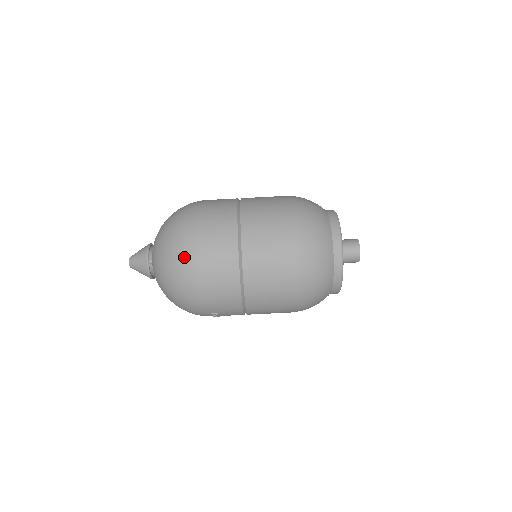
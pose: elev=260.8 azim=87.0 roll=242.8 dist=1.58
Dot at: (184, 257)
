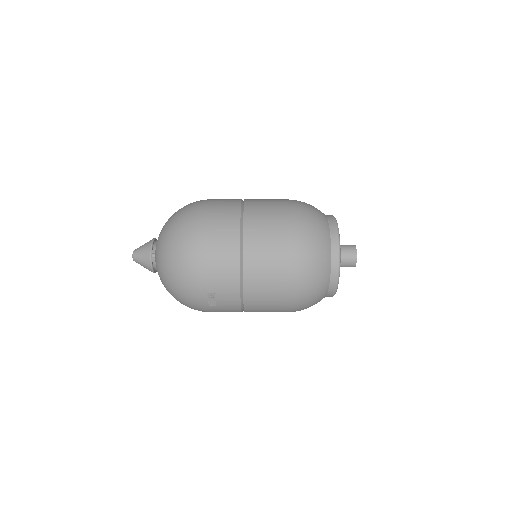
Dot at: (188, 227)
